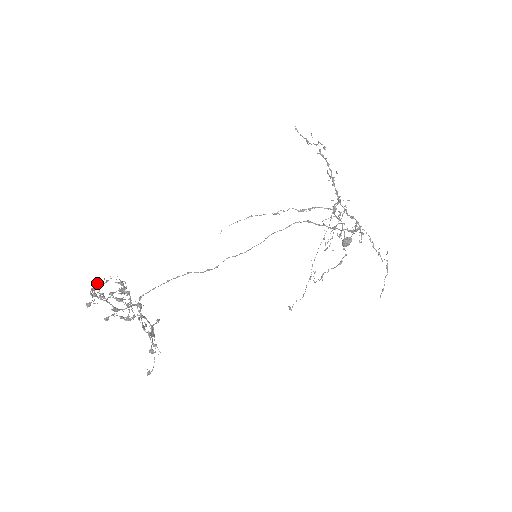
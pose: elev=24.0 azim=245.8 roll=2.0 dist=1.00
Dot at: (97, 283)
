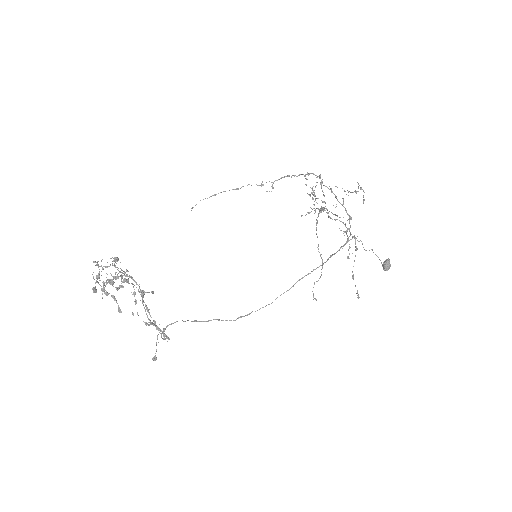
Dot at: (97, 263)
